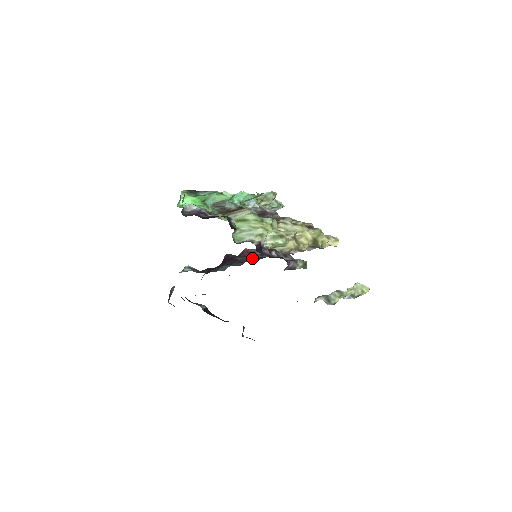
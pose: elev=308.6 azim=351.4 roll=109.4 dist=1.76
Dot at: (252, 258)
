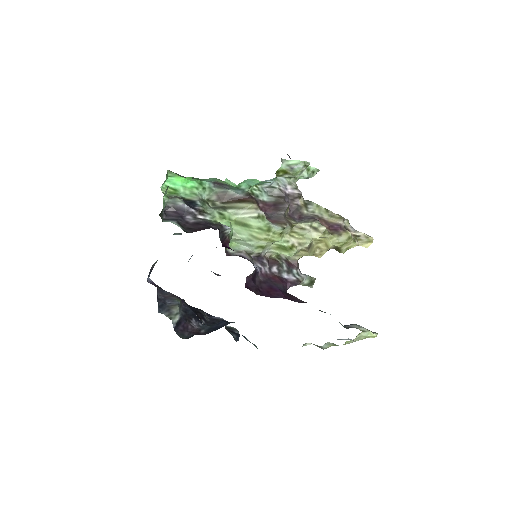
Dot at: occluded
